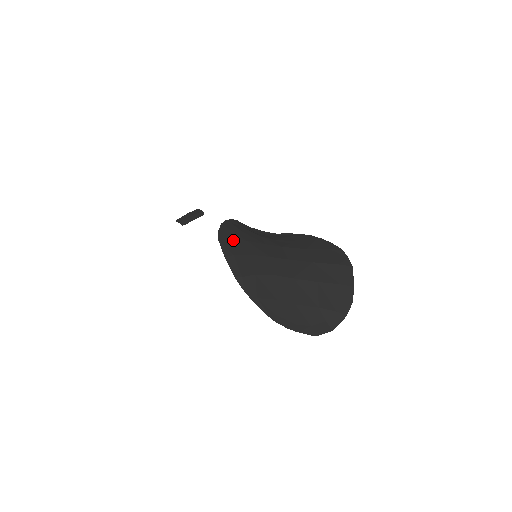
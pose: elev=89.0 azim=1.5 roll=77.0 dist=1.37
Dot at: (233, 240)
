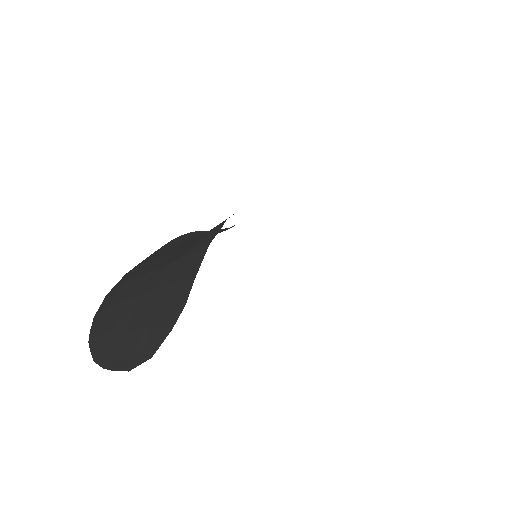
Dot at: (134, 268)
